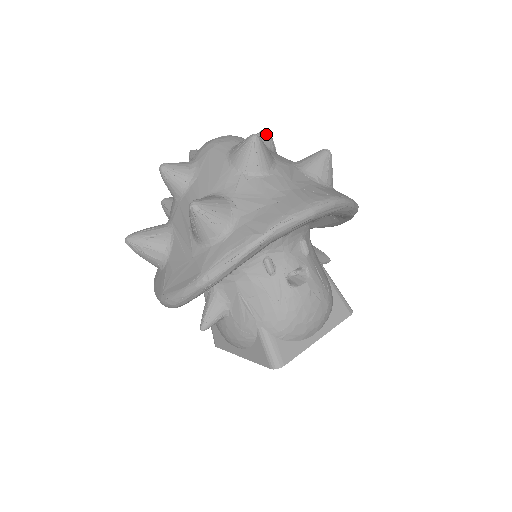
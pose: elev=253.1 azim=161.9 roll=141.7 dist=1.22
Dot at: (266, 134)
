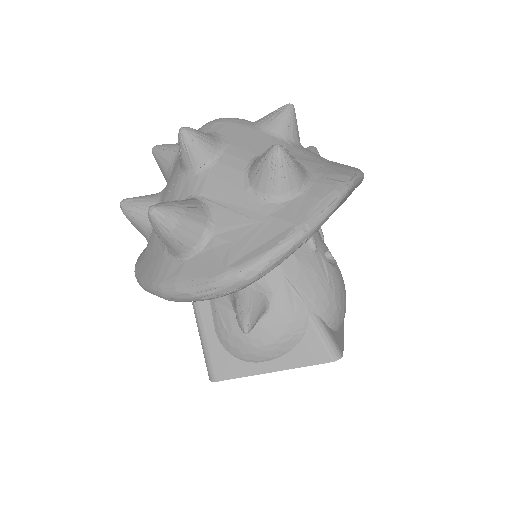
Dot at: occluded
